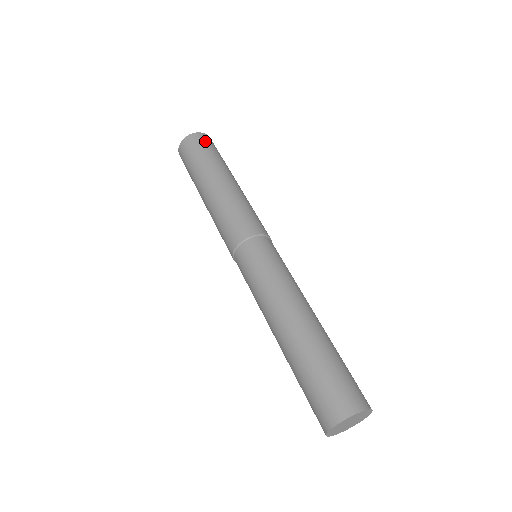
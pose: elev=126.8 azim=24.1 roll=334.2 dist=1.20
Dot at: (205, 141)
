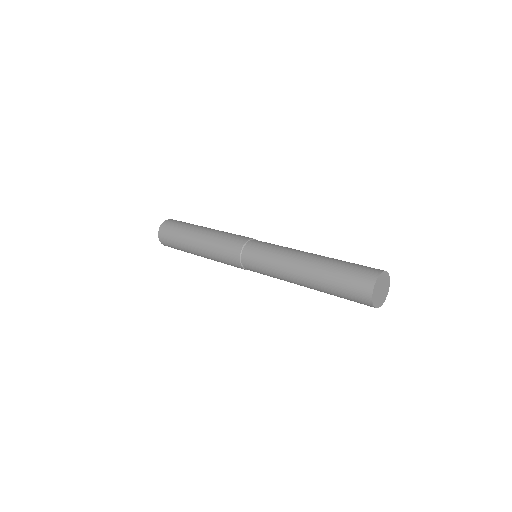
Dot at: (181, 221)
